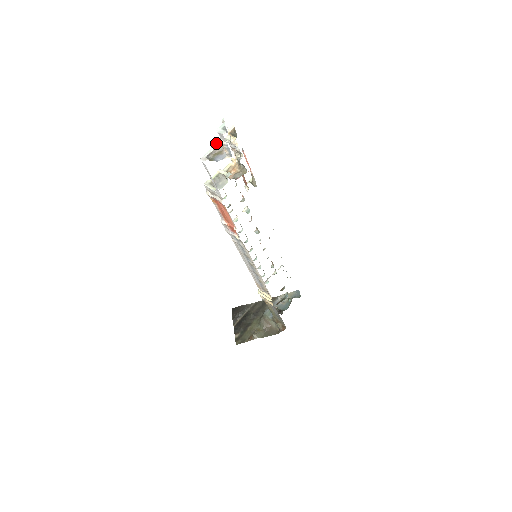
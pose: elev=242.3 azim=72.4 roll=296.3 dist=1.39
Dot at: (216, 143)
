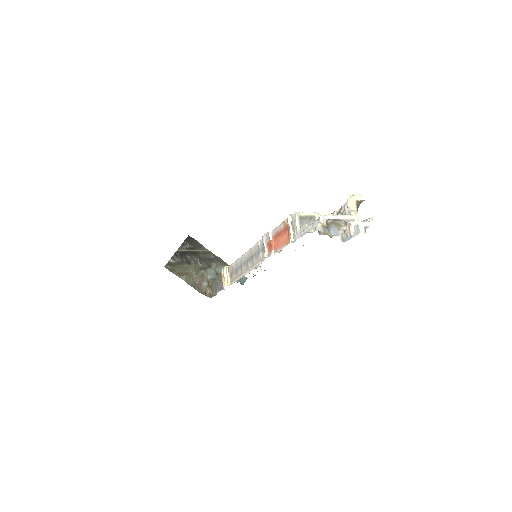
Dot at: (345, 216)
